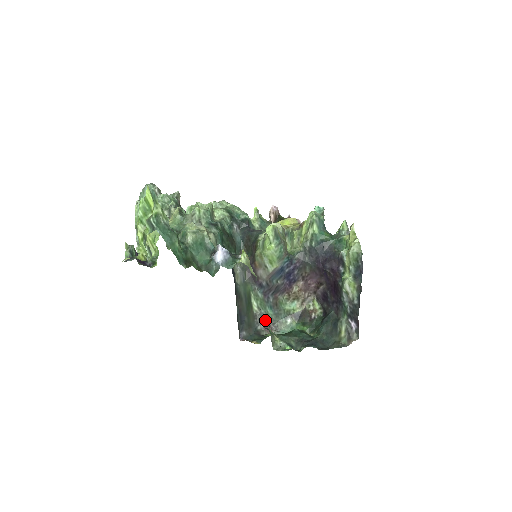
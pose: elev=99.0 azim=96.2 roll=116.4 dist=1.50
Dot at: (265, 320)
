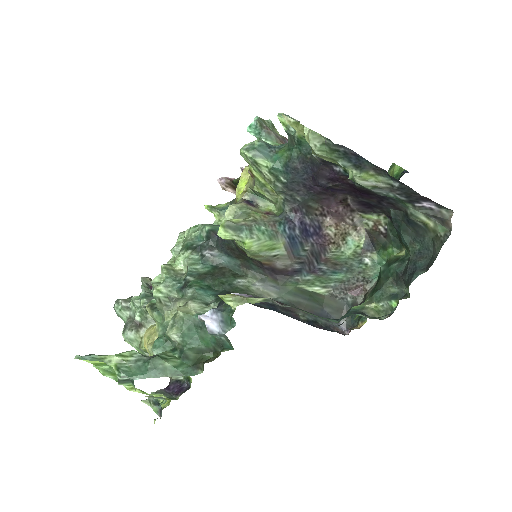
Dot at: (345, 288)
